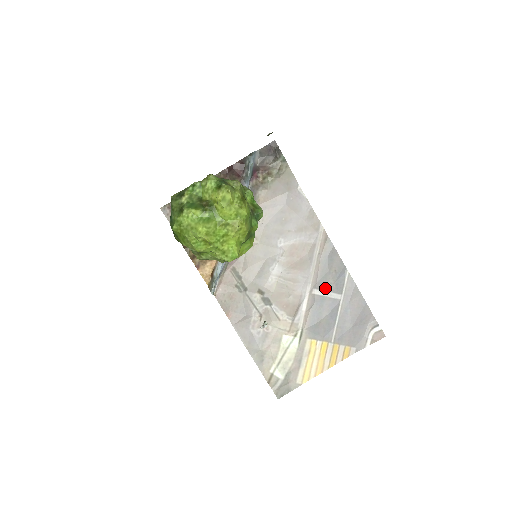
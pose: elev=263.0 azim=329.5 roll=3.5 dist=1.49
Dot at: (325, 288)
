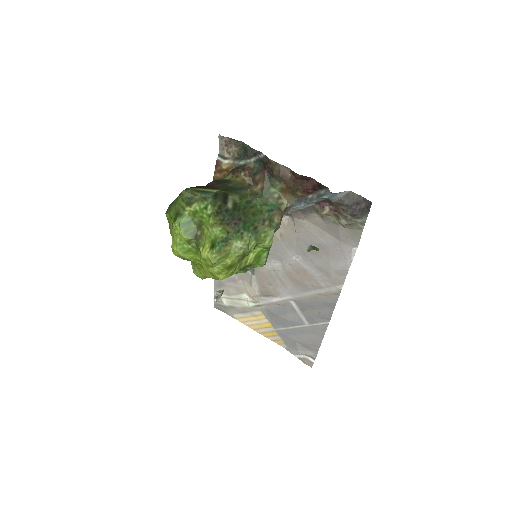
Dot at: (302, 309)
